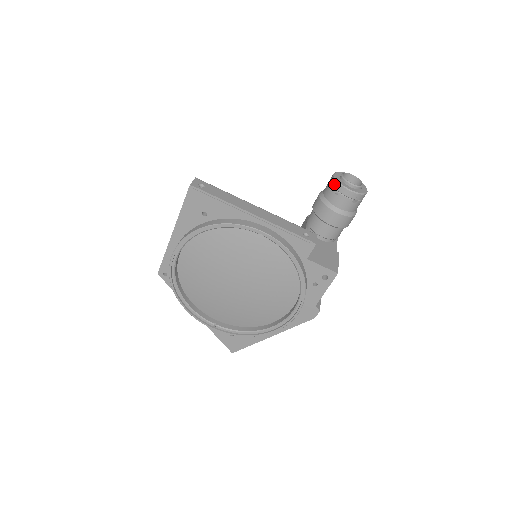
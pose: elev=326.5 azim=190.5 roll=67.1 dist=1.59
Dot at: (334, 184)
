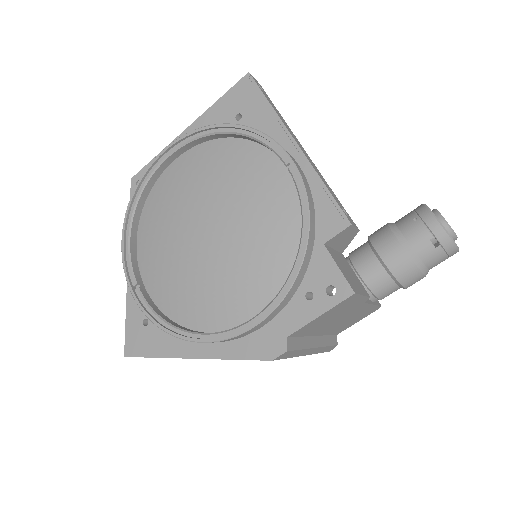
Dot at: (419, 208)
